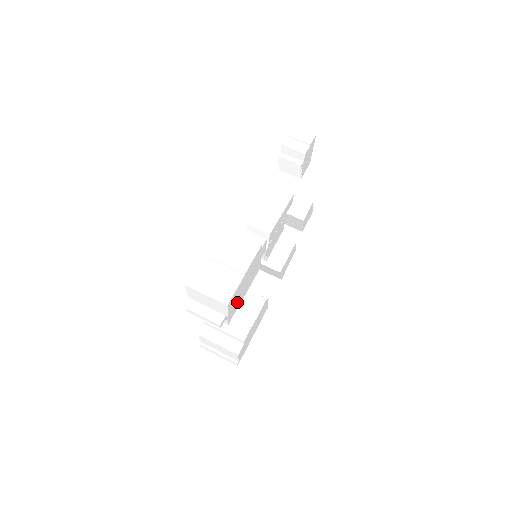
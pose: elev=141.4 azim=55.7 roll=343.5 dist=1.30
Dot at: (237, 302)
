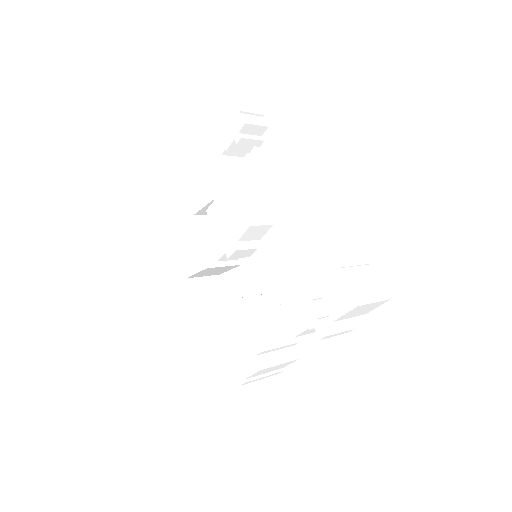
Dot at: occluded
